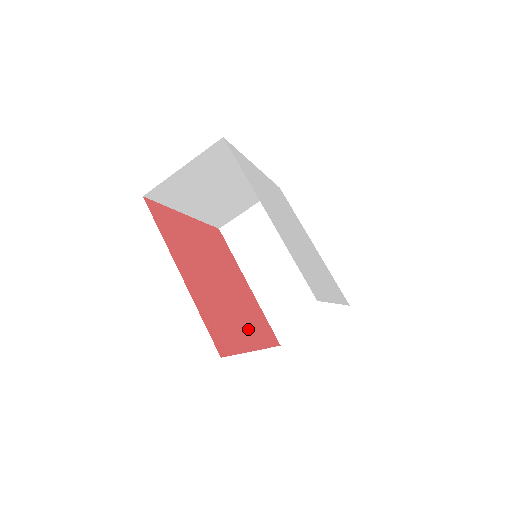
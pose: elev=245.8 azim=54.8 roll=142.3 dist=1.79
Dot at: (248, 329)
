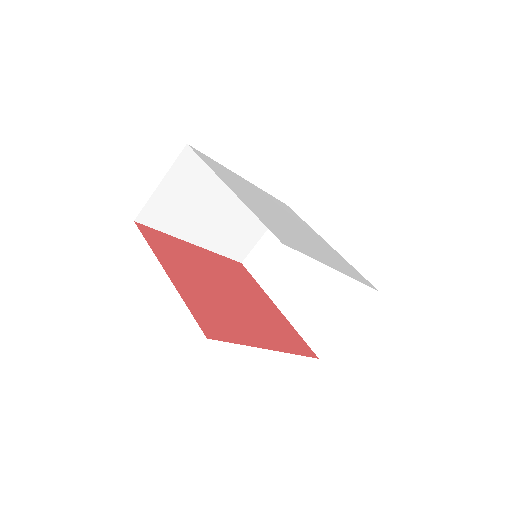
Dot at: (263, 333)
